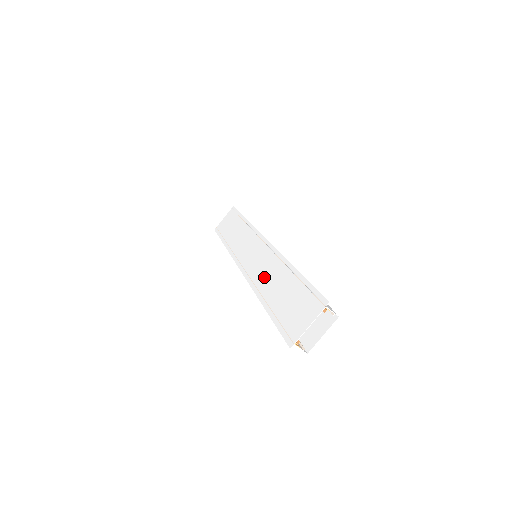
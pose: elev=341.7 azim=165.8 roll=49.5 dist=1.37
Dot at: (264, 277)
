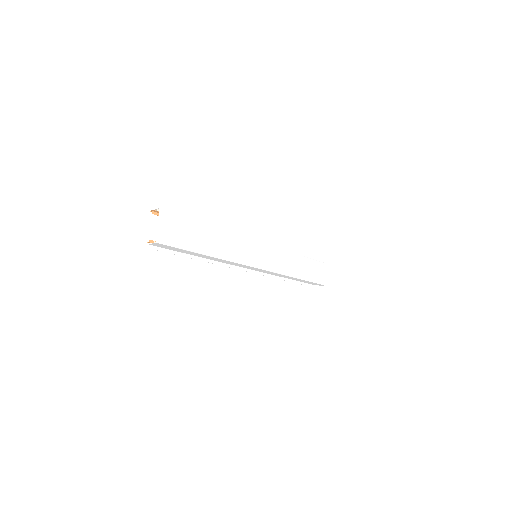
Dot at: occluded
